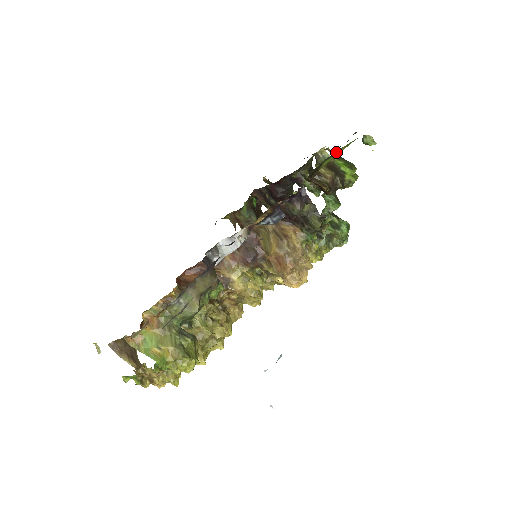
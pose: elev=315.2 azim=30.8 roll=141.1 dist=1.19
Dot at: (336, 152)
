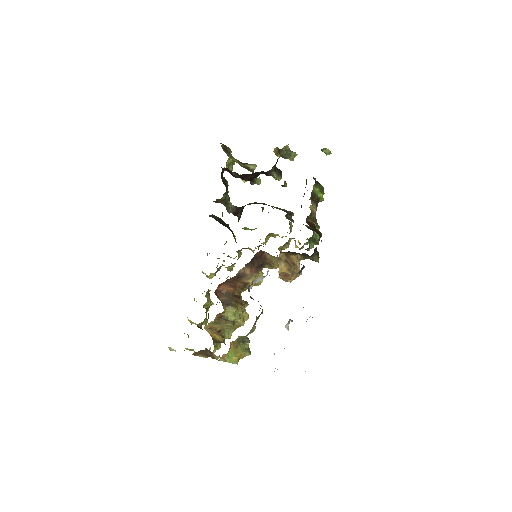
Dot at: occluded
